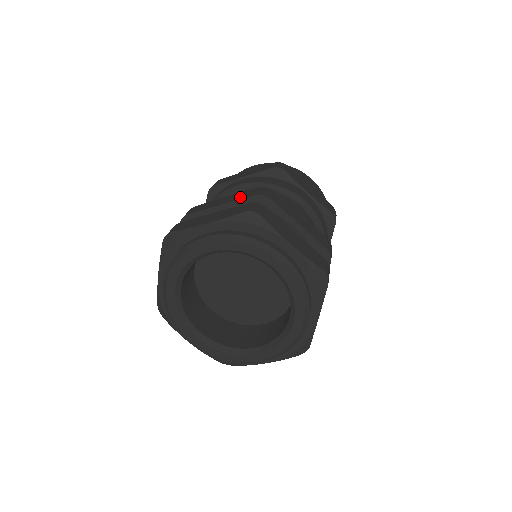
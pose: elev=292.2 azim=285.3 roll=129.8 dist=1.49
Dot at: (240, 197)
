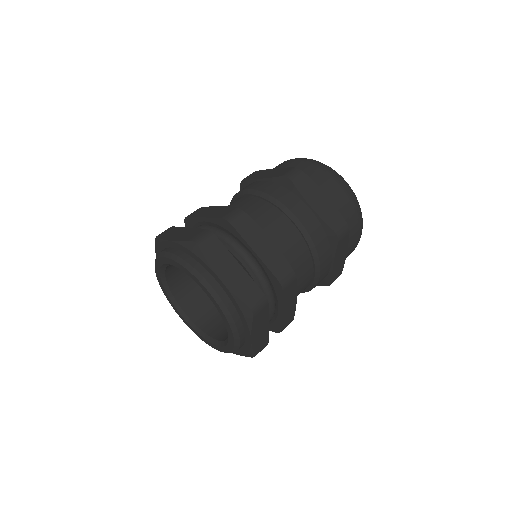
Dot at: (217, 215)
